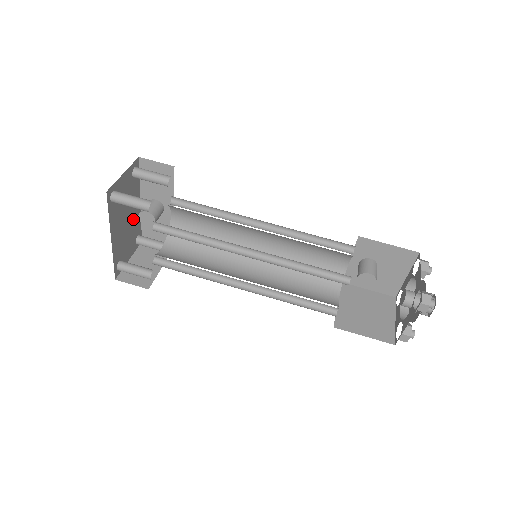
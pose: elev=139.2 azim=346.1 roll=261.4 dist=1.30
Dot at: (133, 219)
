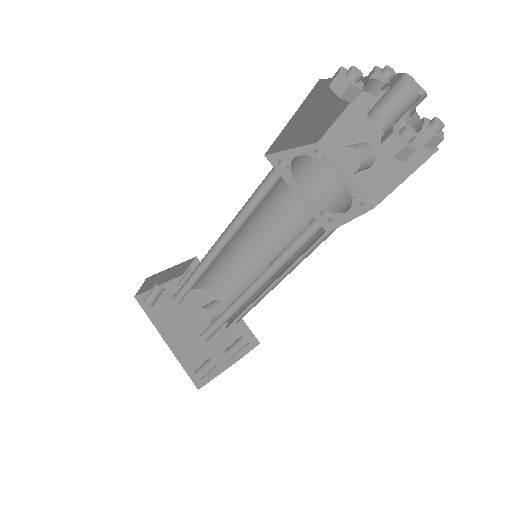
Dot at: occluded
